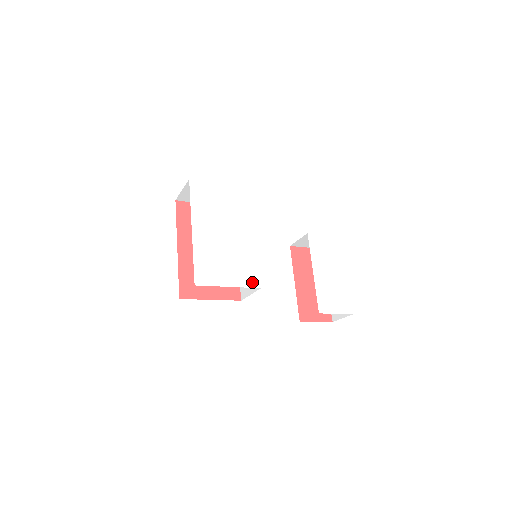
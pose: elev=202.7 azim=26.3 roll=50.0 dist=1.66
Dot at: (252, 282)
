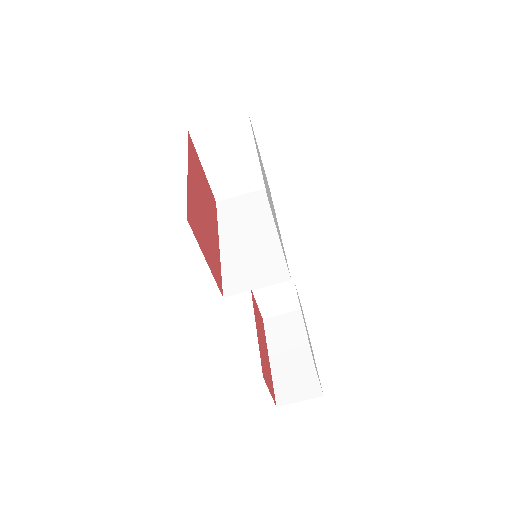
Dot at: occluded
